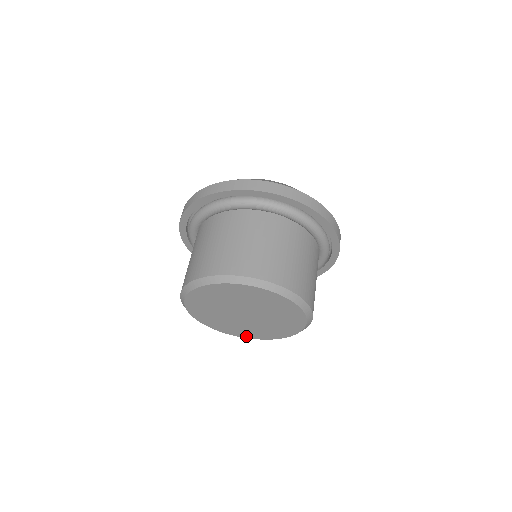
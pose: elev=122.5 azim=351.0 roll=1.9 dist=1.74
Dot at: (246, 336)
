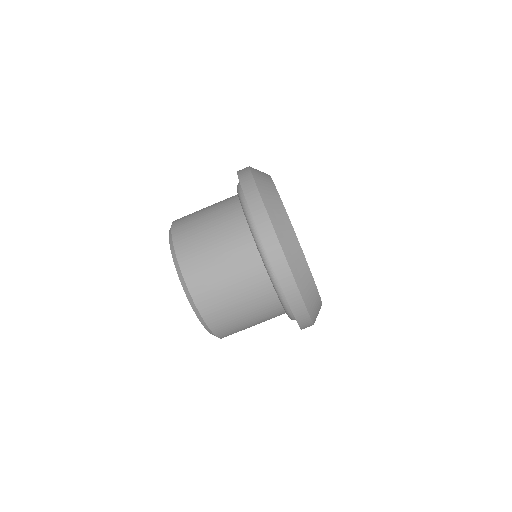
Dot at: occluded
